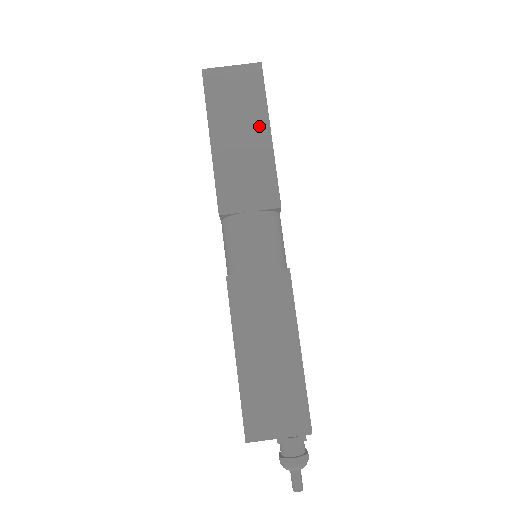
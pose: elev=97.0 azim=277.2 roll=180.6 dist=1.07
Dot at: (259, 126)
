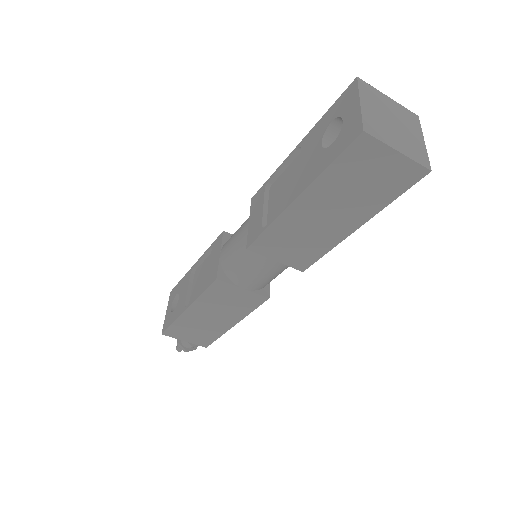
Dot at: (354, 218)
